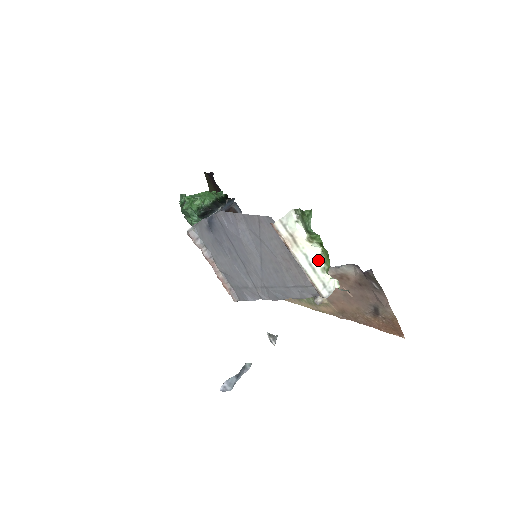
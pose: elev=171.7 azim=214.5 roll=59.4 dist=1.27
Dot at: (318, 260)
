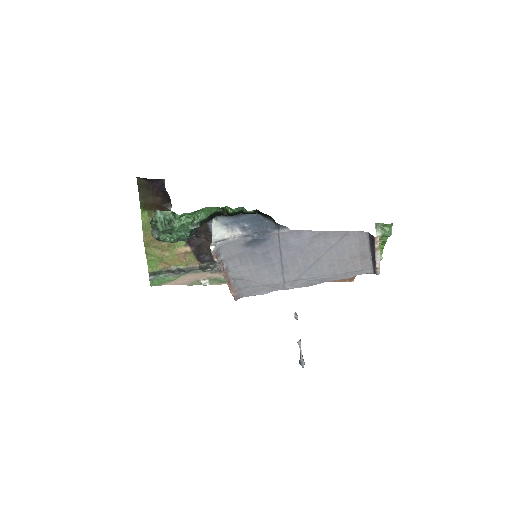
Dot at: occluded
